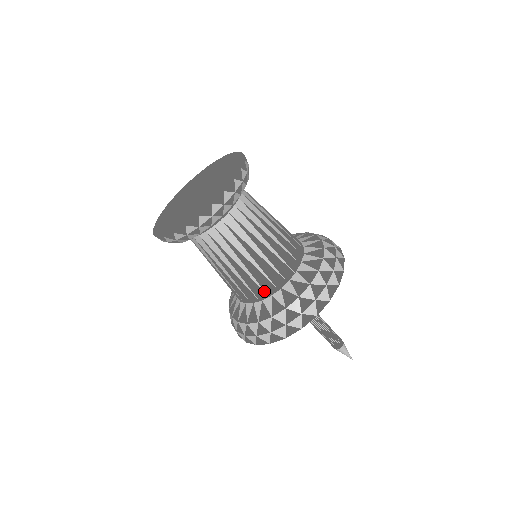
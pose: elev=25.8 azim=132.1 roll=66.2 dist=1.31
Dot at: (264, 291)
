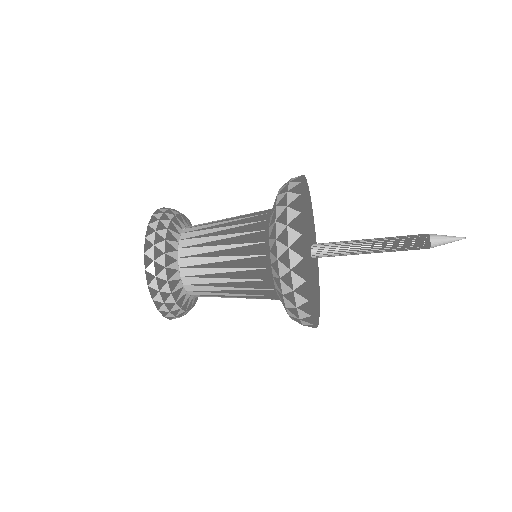
Dot at: (261, 256)
